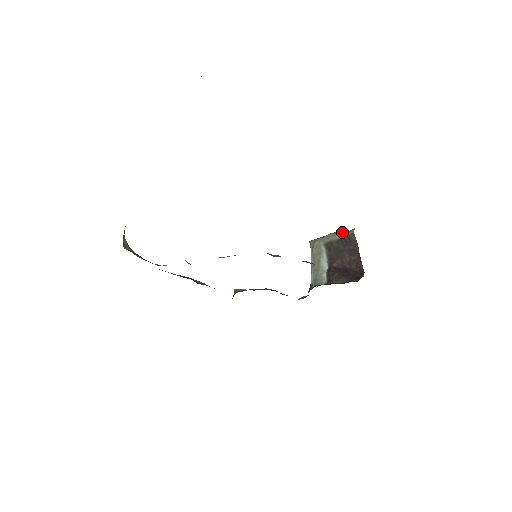
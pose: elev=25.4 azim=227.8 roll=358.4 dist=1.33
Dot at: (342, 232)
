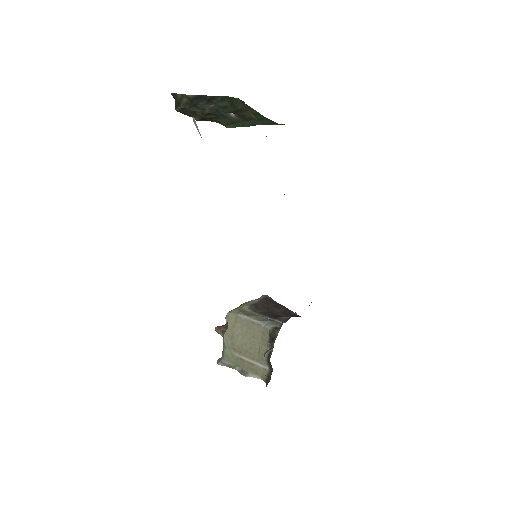
Dot at: occluded
